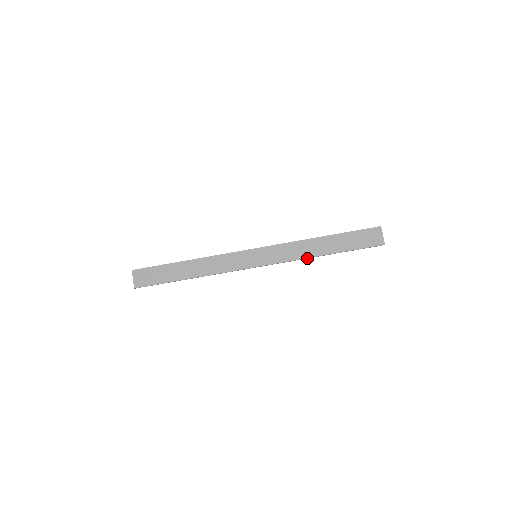
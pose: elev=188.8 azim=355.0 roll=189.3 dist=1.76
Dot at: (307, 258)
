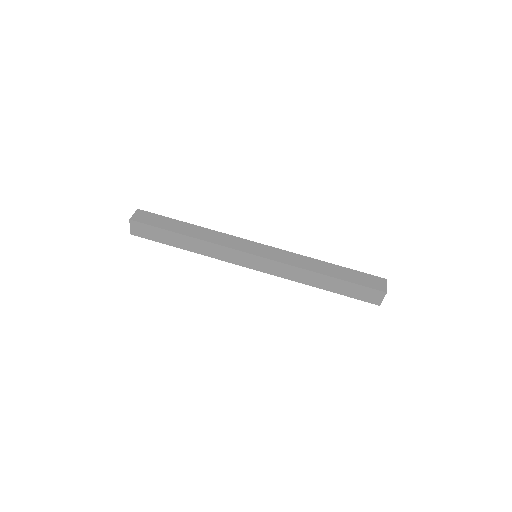
Dot at: (302, 282)
